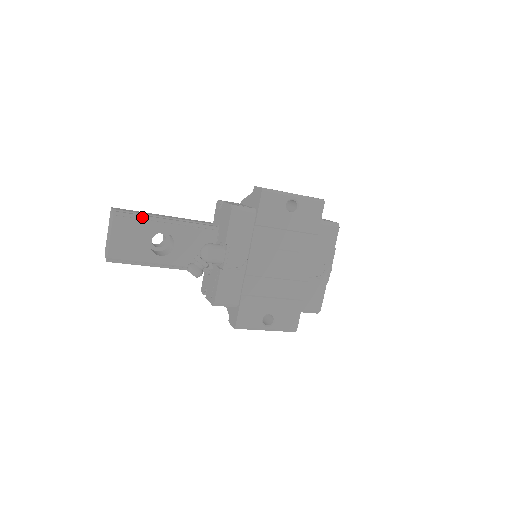
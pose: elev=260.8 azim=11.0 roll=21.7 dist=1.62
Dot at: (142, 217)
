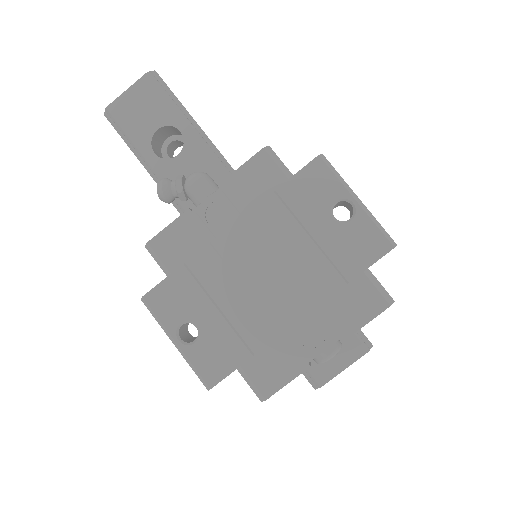
Dot at: (175, 98)
